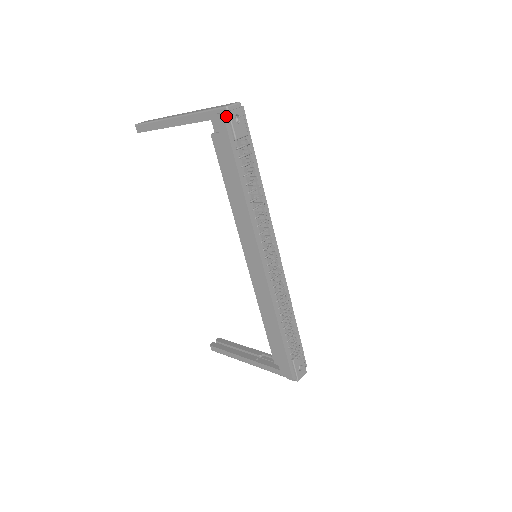
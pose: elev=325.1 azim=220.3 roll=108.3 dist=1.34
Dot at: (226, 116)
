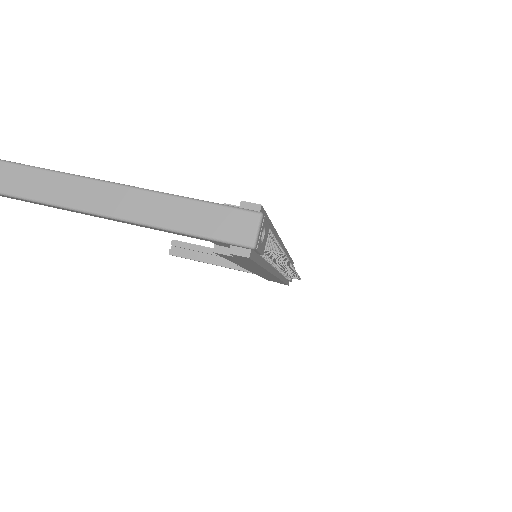
Dot at: (251, 252)
